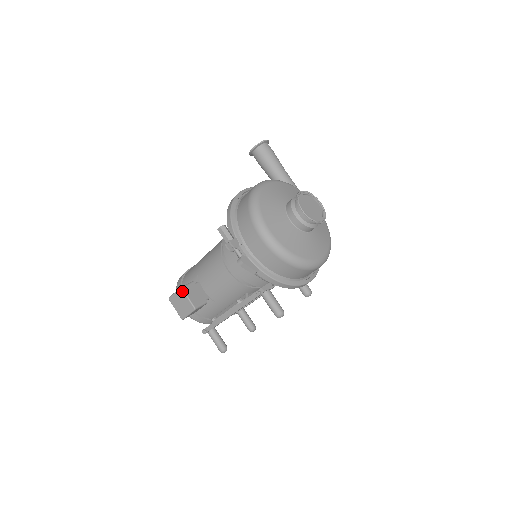
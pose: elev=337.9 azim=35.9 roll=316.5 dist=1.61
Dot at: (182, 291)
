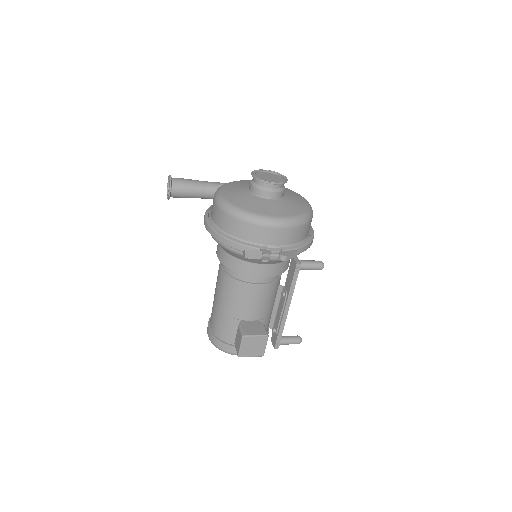
Dot at: (246, 337)
